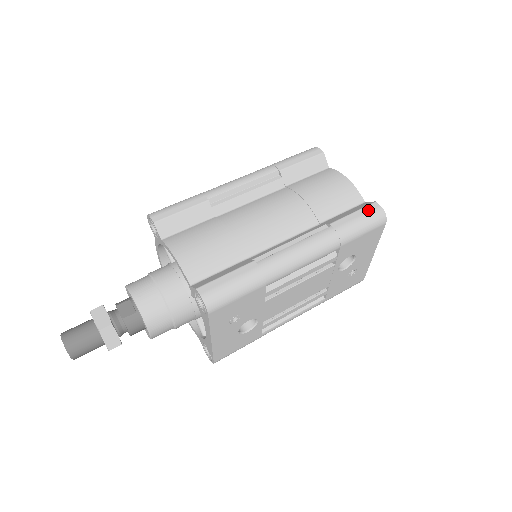
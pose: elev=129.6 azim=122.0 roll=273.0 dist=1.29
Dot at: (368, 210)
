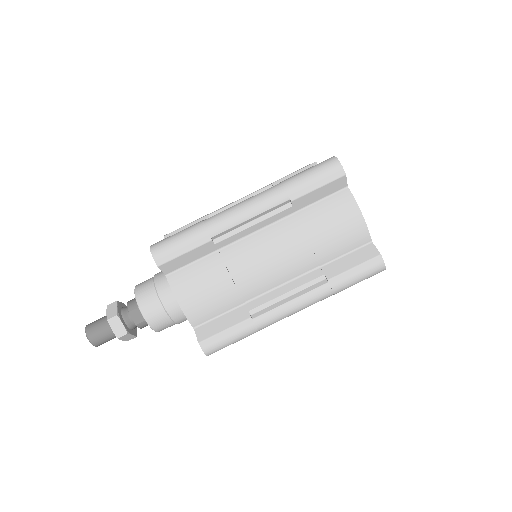
Dot at: (369, 266)
